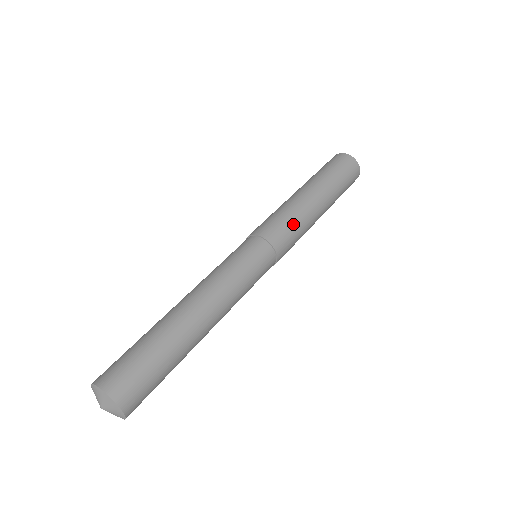
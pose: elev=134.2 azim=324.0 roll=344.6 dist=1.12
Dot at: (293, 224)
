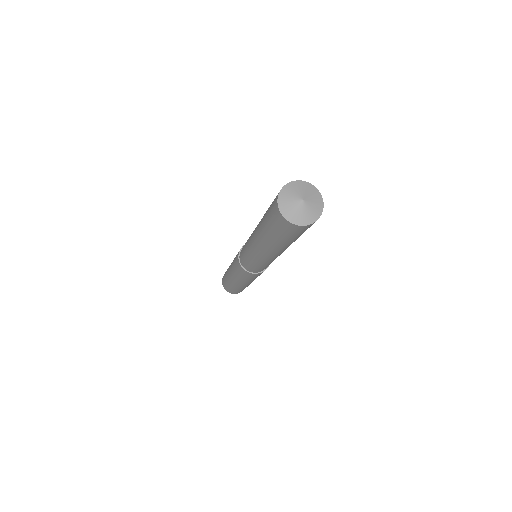
Dot at: occluded
